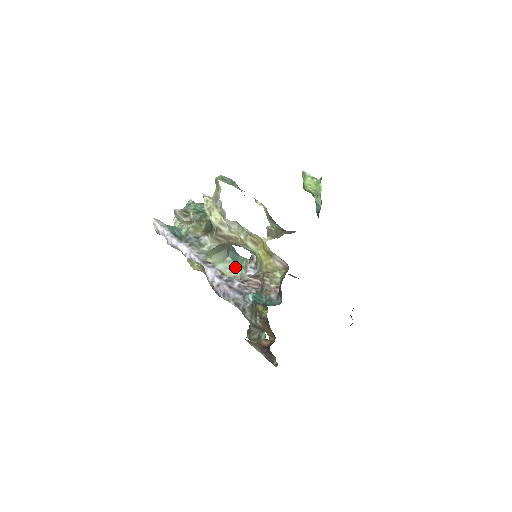
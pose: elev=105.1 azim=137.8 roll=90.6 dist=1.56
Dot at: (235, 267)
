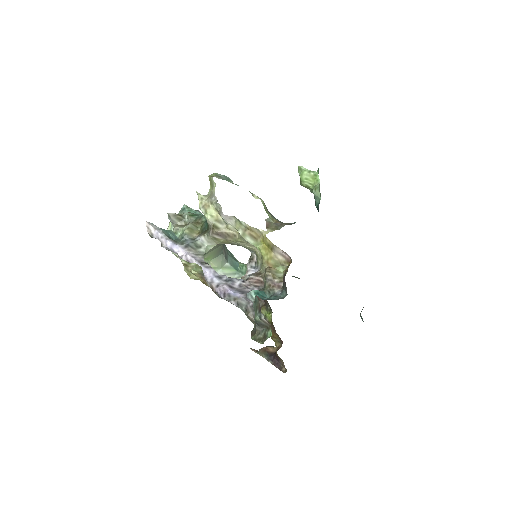
Dot at: (234, 273)
